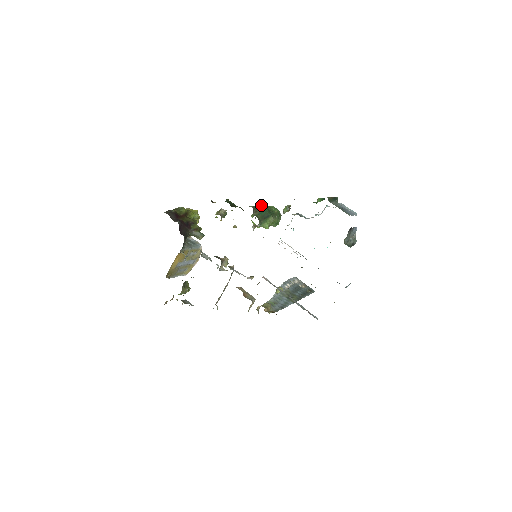
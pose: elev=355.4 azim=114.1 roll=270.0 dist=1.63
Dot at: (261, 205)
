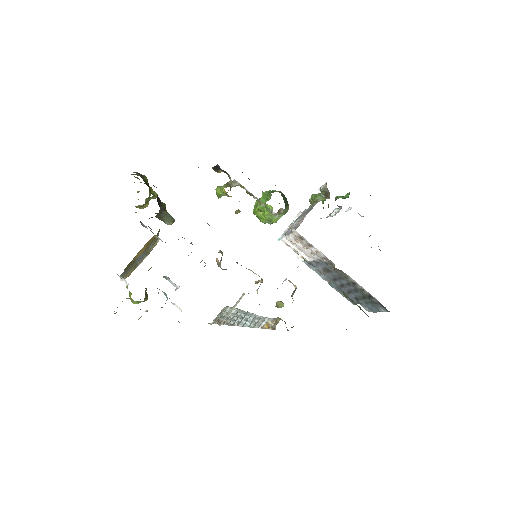
Dot at: (275, 190)
